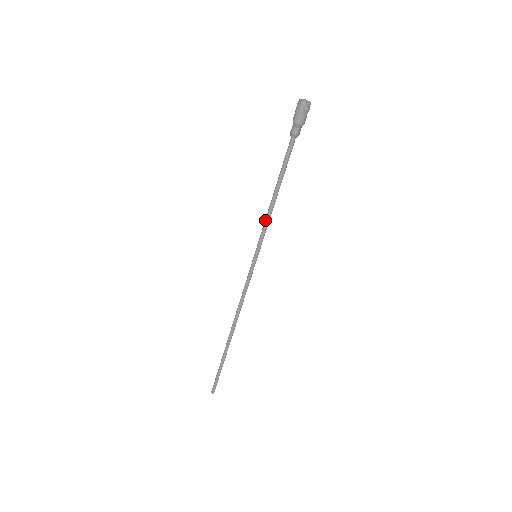
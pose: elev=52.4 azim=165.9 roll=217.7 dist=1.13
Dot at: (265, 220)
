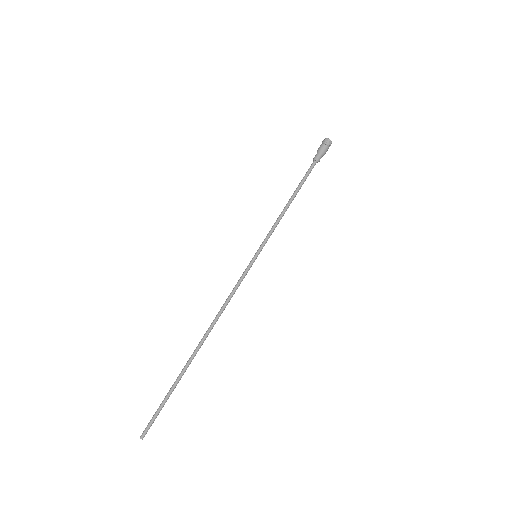
Dot at: (275, 222)
